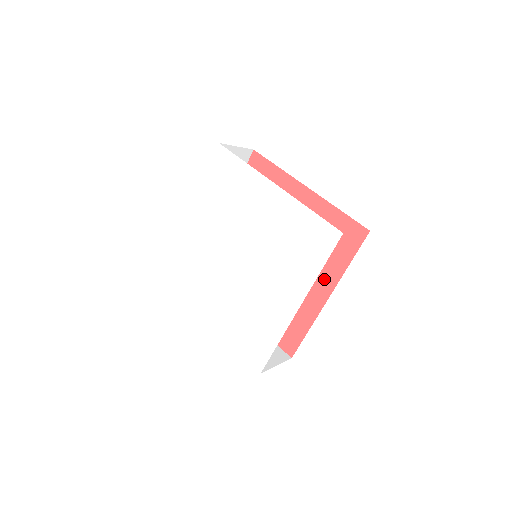
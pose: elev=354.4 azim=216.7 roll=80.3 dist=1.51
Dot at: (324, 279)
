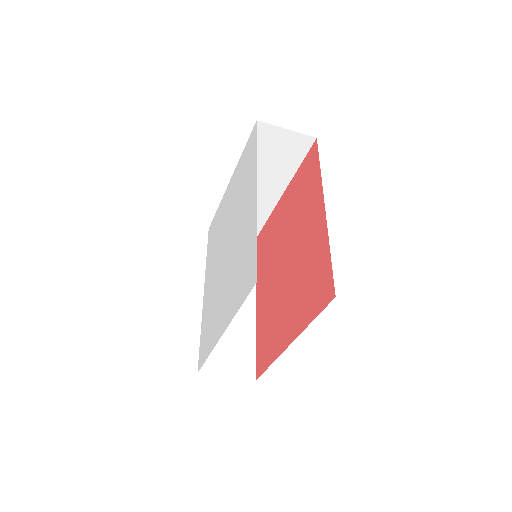
Dot at: (315, 205)
